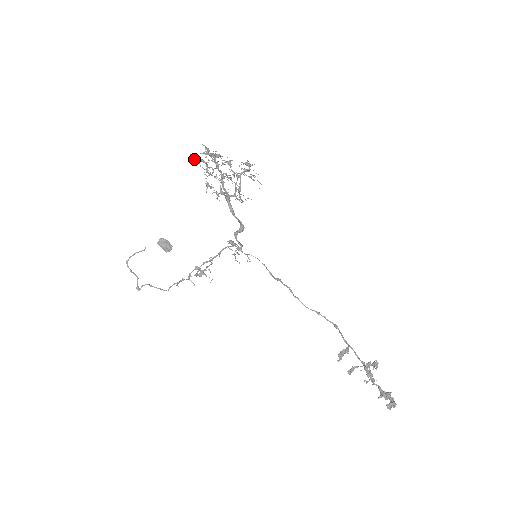
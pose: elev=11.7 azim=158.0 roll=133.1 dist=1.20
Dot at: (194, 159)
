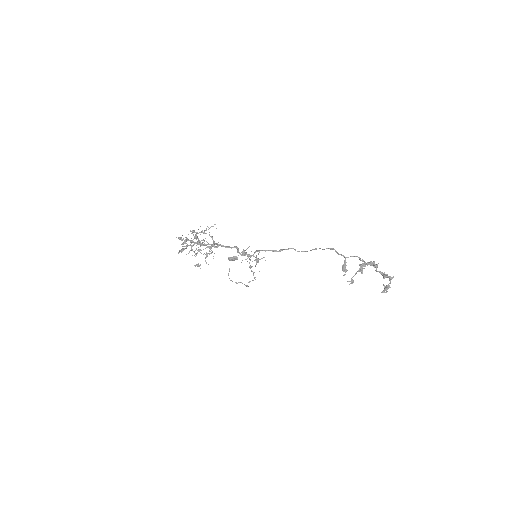
Dot at: occluded
